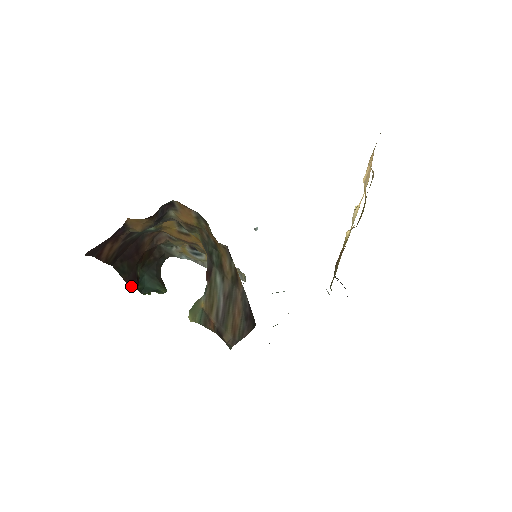
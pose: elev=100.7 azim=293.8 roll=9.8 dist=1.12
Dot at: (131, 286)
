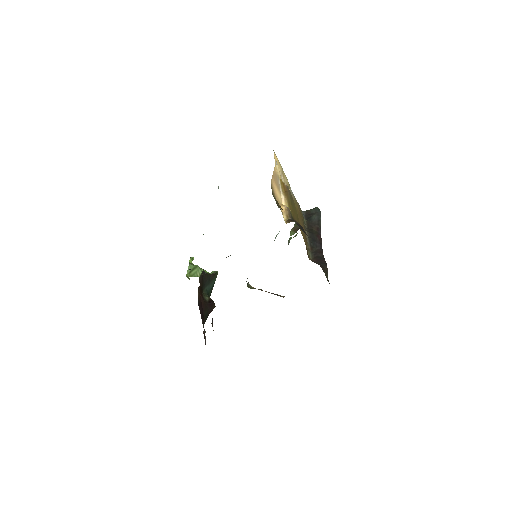
Dot at: (213, 308)
